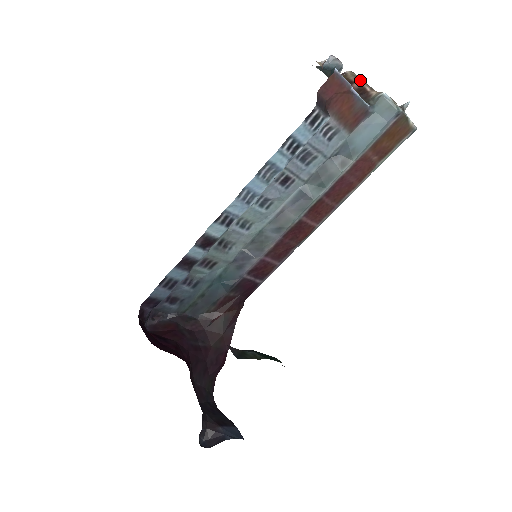
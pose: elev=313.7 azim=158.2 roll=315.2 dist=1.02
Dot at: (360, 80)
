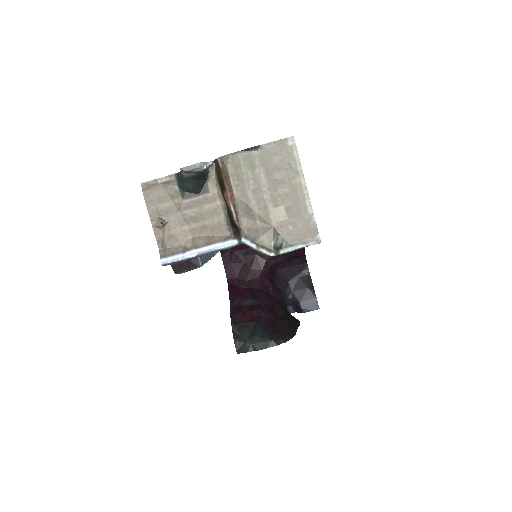
Dot at: (229, 189)
